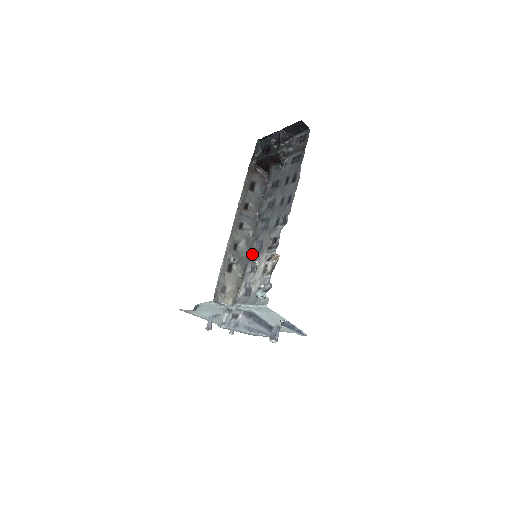
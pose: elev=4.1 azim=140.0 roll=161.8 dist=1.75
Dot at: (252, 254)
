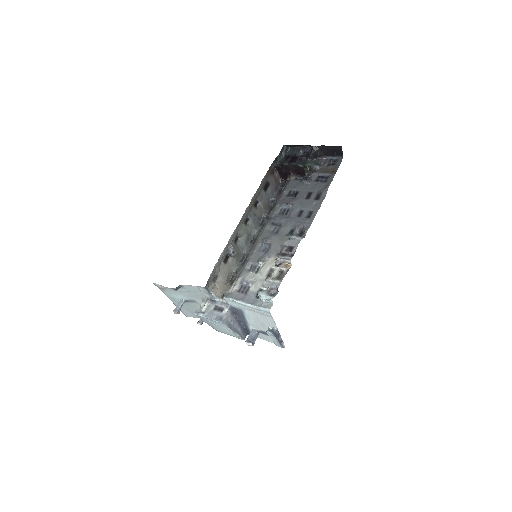
Dot at: (255, 253)
